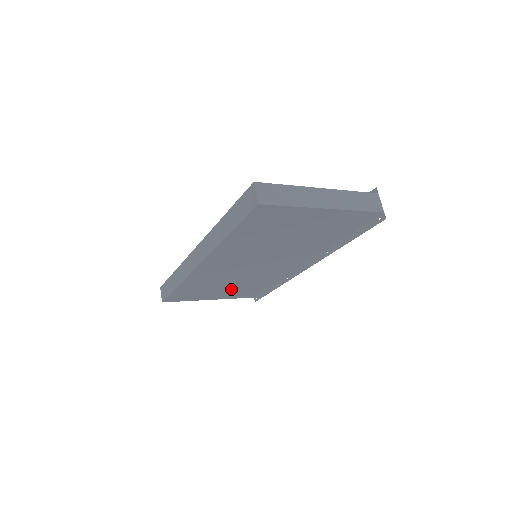
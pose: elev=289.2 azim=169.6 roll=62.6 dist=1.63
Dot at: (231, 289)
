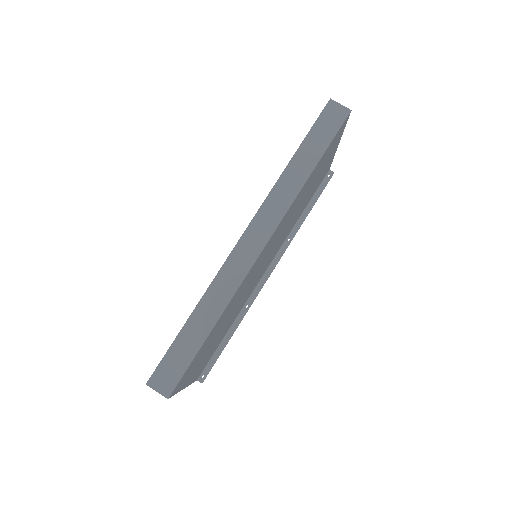
Dot at: (213, 345)
